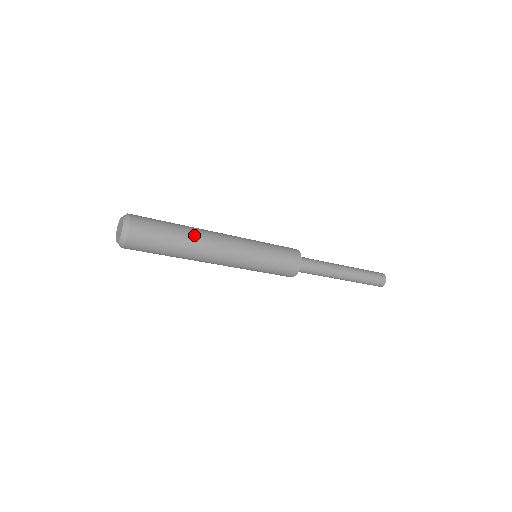
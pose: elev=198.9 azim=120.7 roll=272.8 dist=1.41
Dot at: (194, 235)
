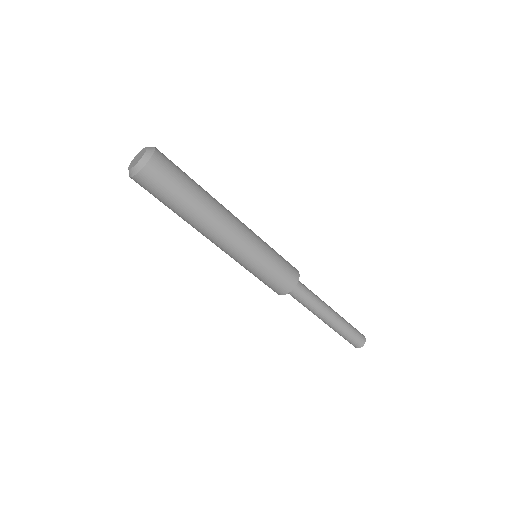
Dot at: occluded
